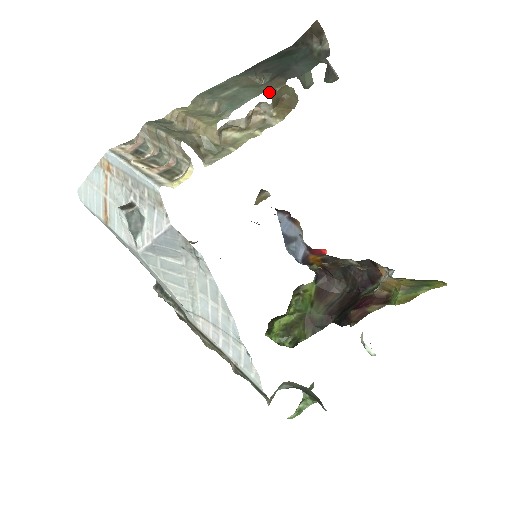
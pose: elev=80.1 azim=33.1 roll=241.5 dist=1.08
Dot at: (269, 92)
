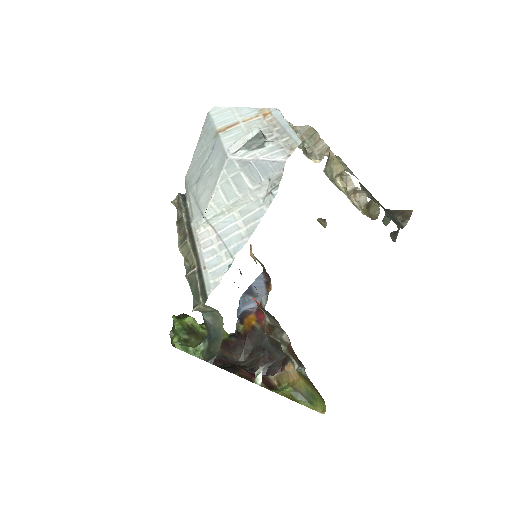
Dot at: occluded
